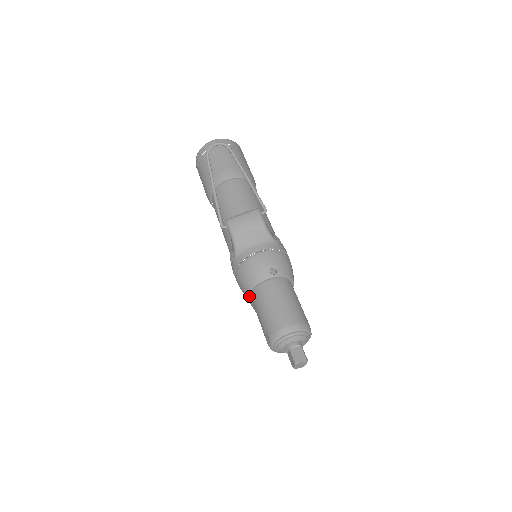
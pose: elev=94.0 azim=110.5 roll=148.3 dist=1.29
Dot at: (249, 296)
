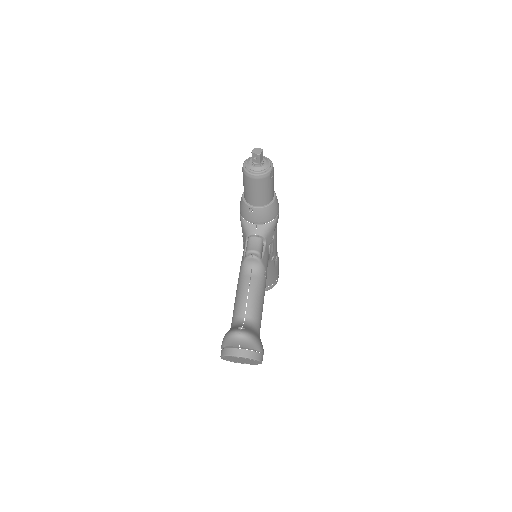
Dot at: occluded
